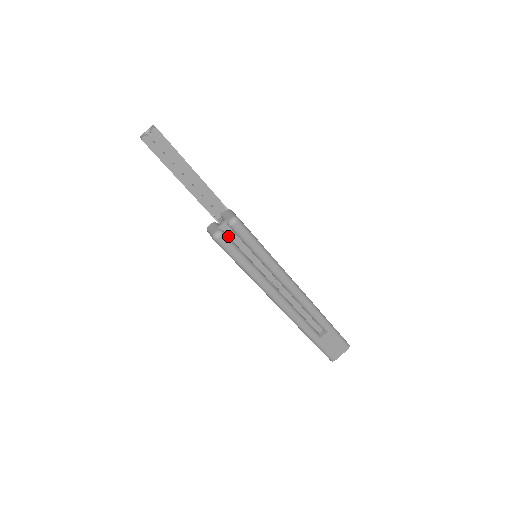
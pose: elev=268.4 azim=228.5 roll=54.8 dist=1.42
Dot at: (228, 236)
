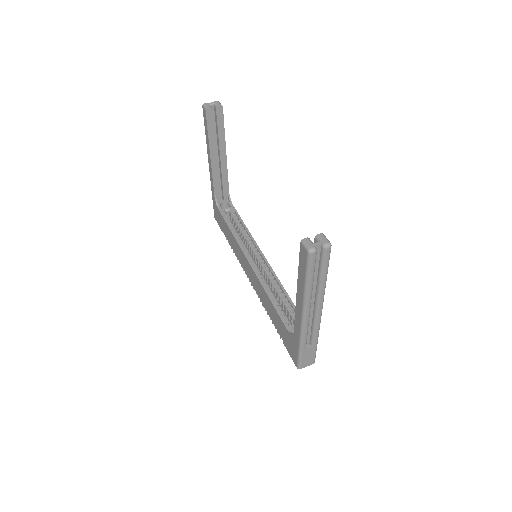
Dot at: occluded
